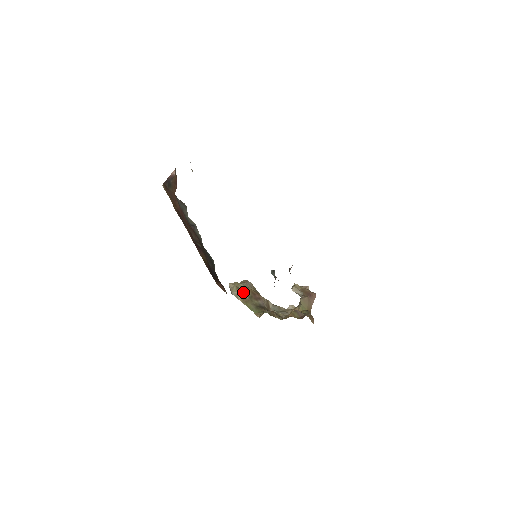
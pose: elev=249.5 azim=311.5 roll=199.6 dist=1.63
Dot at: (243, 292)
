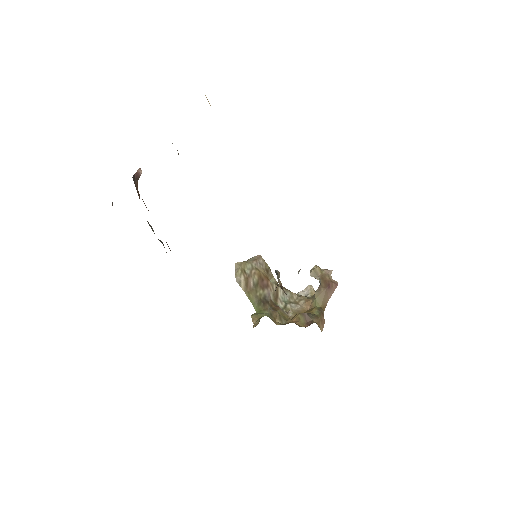
Dot at: (248, 278)
